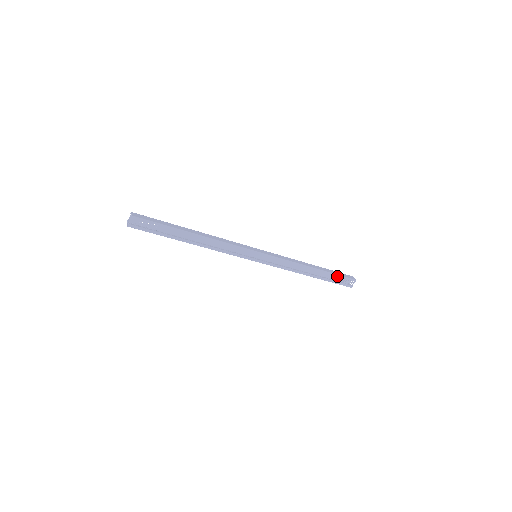
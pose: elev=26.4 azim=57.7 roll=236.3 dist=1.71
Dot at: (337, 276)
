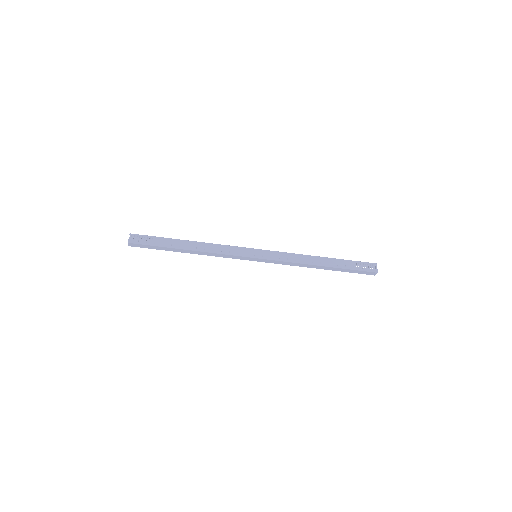
Dot at: (352, 262)
